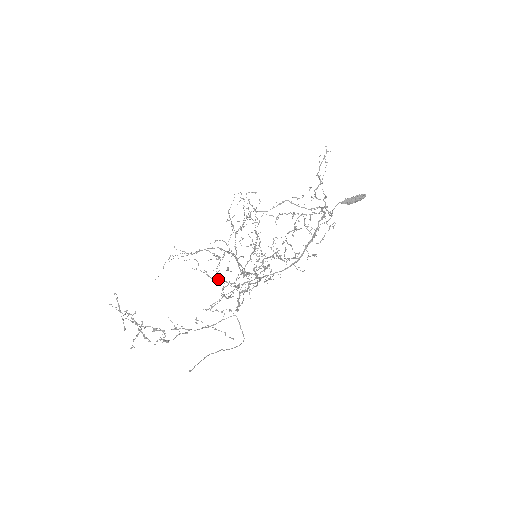
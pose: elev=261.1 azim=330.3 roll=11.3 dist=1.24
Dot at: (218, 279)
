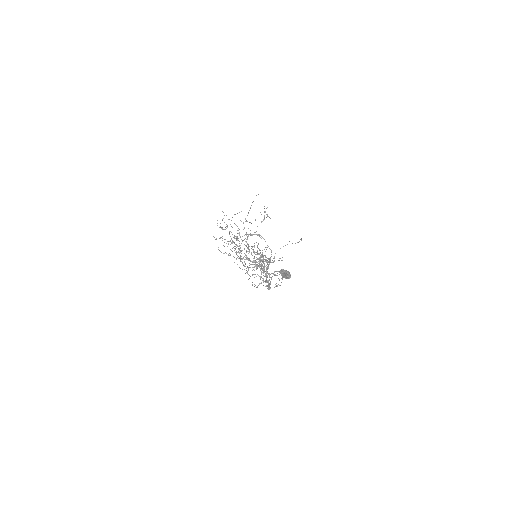
Dot at: (245, 266)
